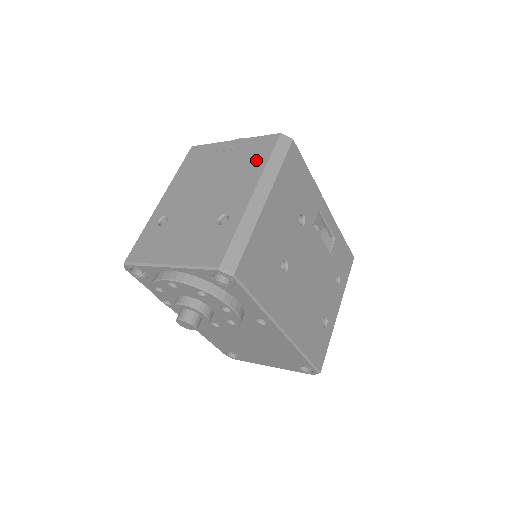
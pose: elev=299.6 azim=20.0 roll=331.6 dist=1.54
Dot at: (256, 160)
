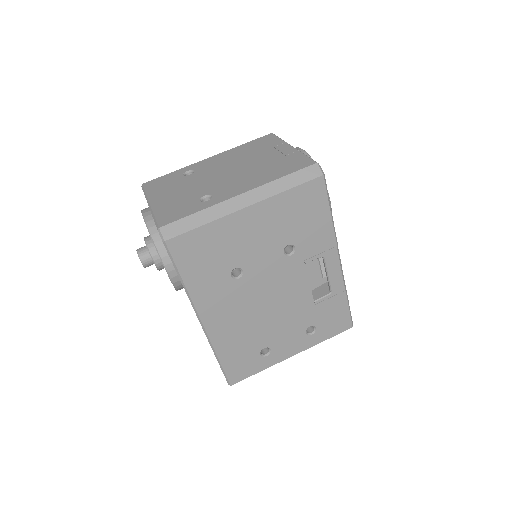
Dot at: (277, 171)
